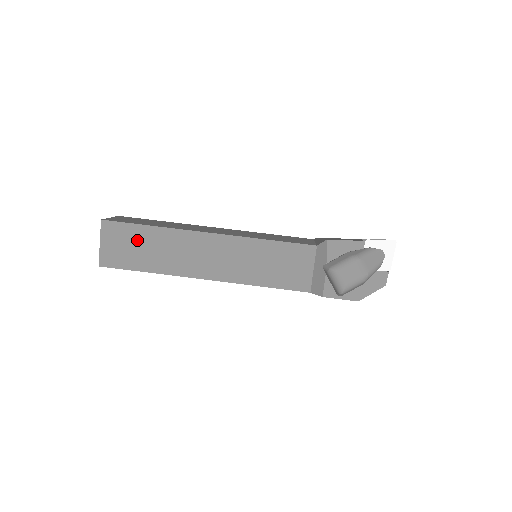
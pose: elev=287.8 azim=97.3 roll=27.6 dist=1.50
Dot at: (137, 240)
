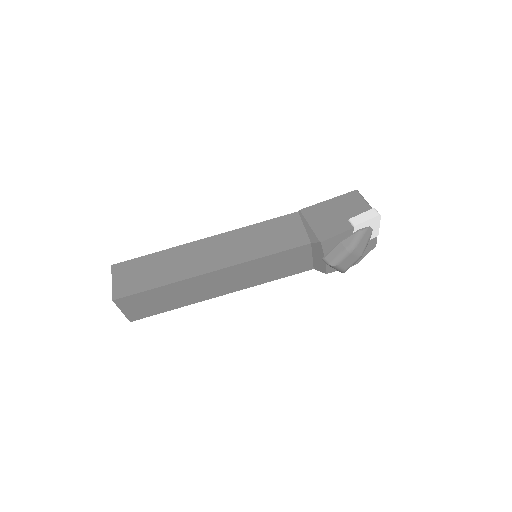
Dot at: (153, 298)
